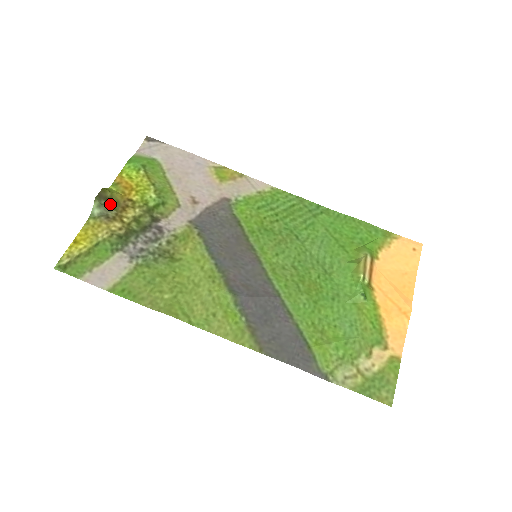
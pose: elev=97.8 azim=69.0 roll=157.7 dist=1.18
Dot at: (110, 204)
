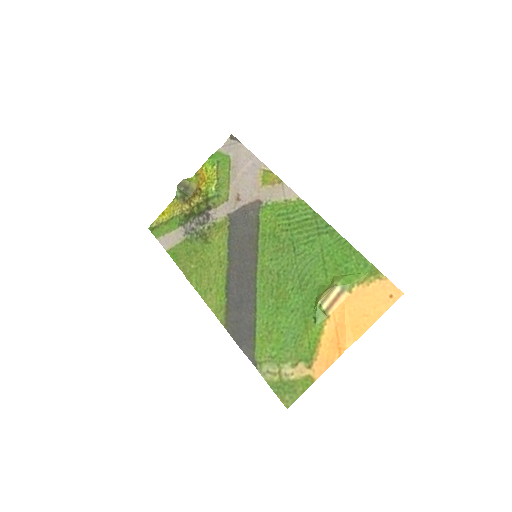
Dot at: (187, 191)
